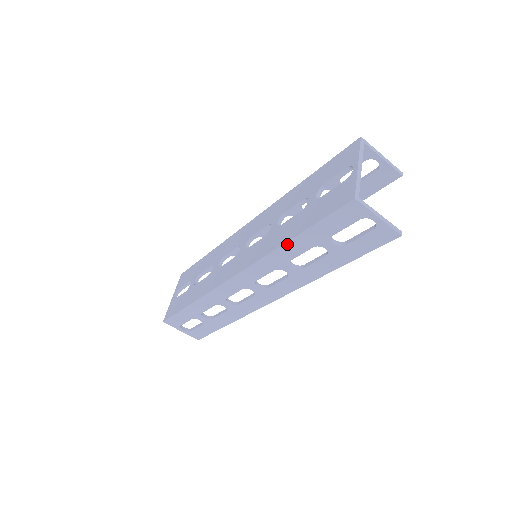
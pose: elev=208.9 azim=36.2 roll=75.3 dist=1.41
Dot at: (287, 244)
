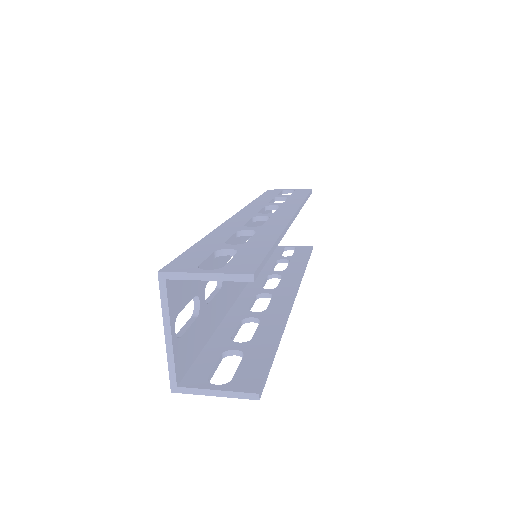
Dot at: occluded
